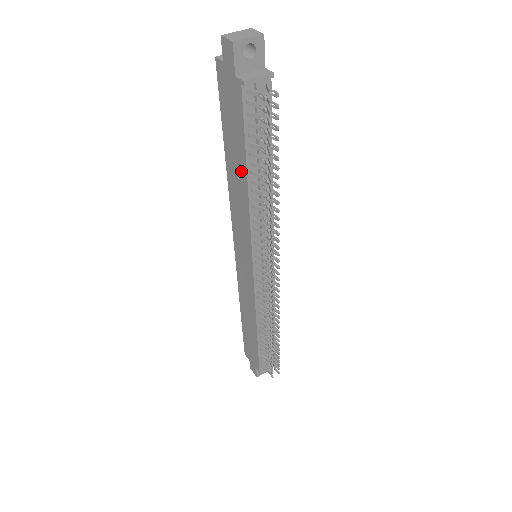
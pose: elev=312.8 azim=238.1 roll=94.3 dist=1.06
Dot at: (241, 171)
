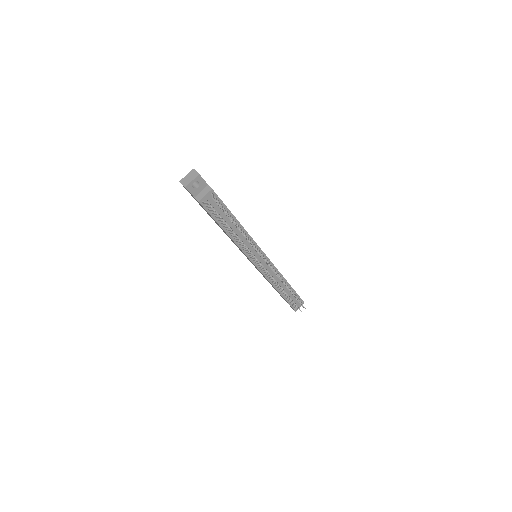
Dot at: occluded
